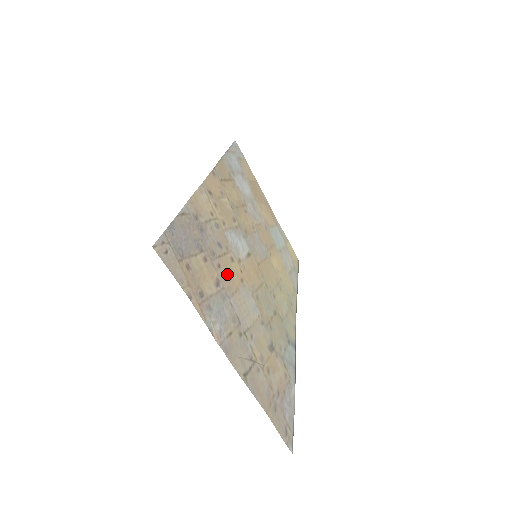
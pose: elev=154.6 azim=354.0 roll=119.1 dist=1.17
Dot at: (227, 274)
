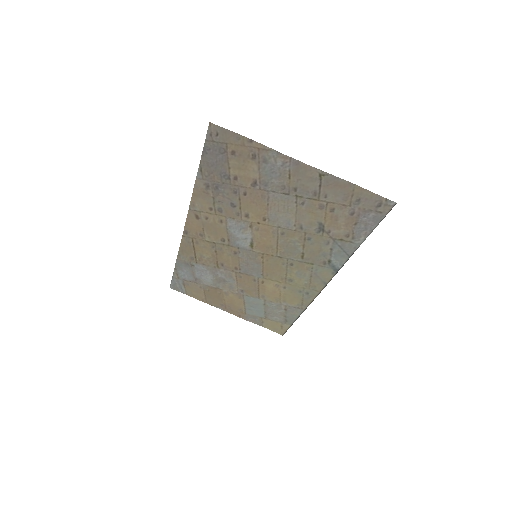
Dot at: (253, 201)
